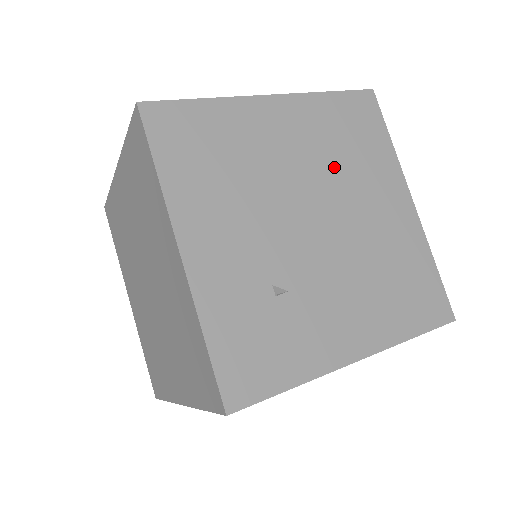
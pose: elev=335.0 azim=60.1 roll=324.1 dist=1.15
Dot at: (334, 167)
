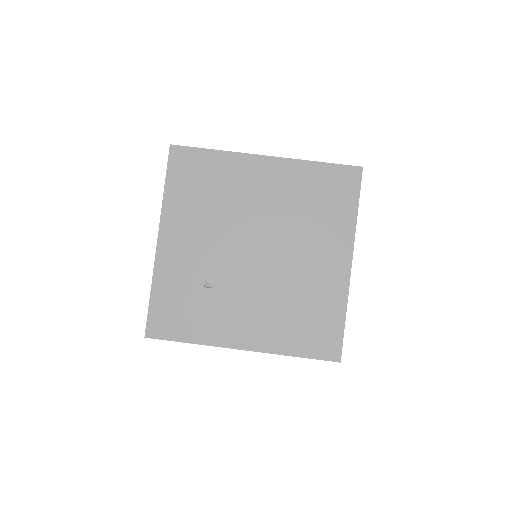
Dot at: (292, 219)
